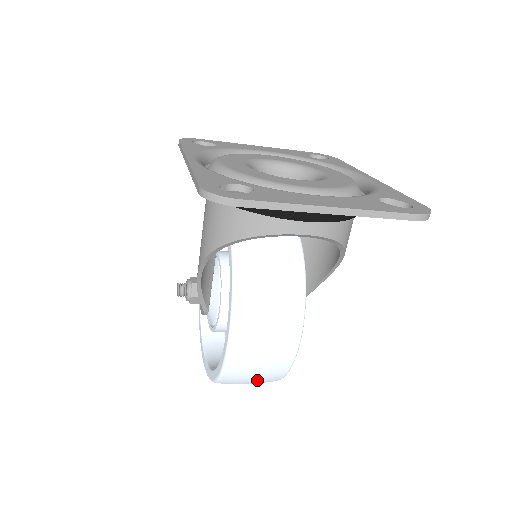
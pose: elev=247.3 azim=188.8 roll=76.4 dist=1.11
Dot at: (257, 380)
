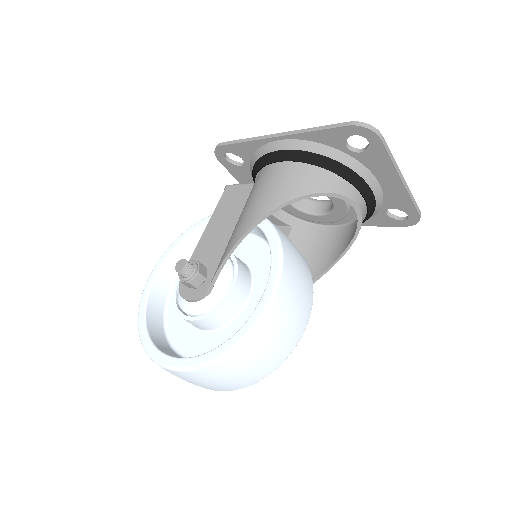
Dot at: (263, 360)
